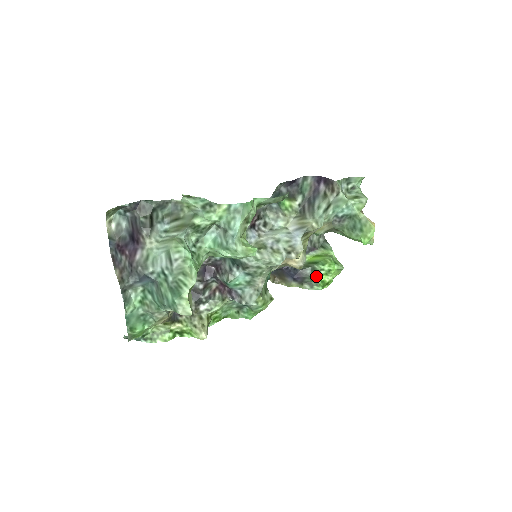
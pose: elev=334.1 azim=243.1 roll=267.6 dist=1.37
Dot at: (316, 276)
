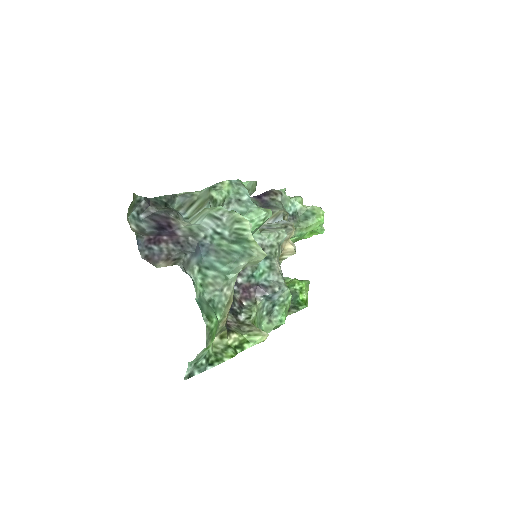
Dot at: (295, 297)
